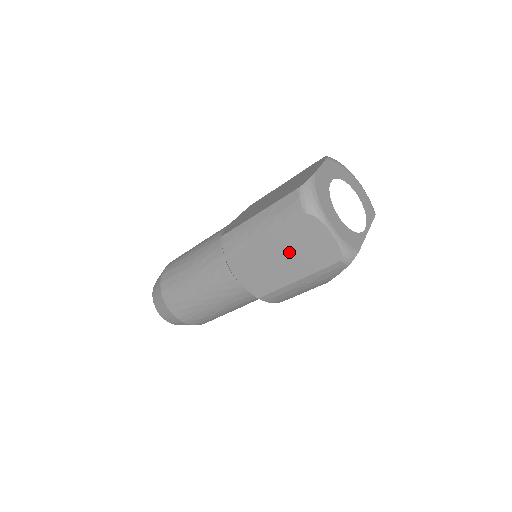
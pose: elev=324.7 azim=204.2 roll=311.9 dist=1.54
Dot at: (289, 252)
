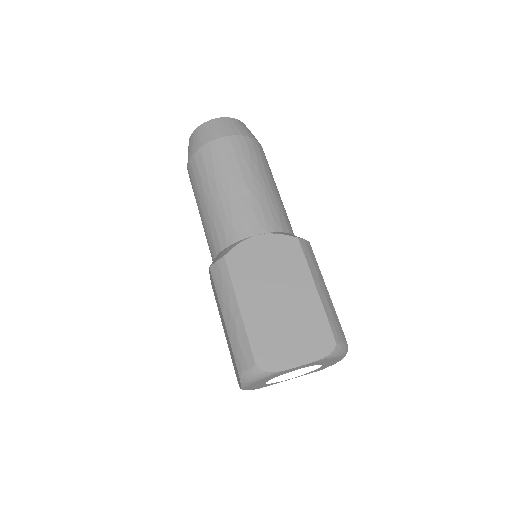
Dot at: occluded
